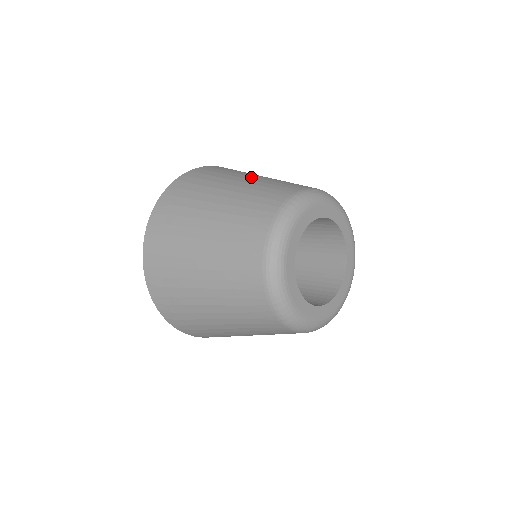
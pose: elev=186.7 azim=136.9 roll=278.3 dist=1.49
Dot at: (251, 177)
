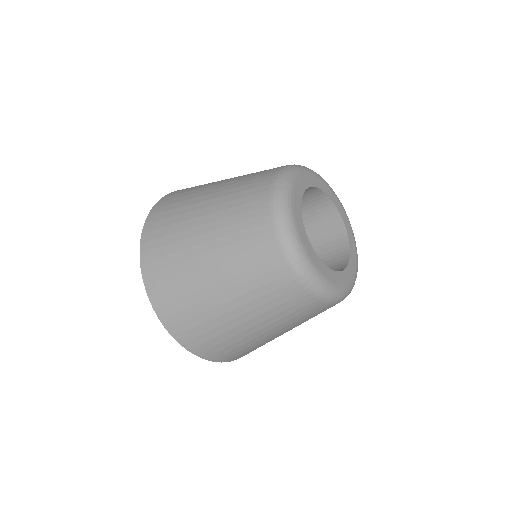
Dot at: (227, 179)
